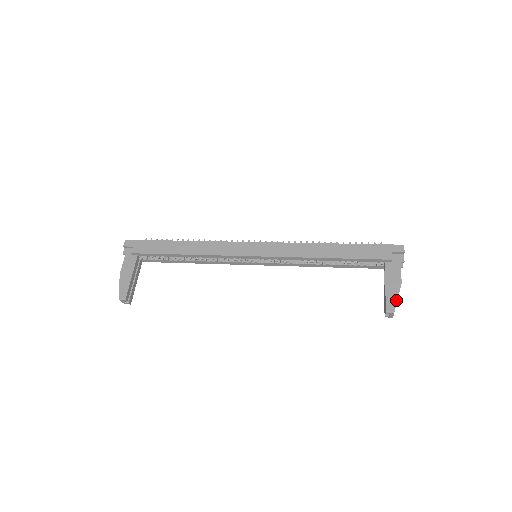
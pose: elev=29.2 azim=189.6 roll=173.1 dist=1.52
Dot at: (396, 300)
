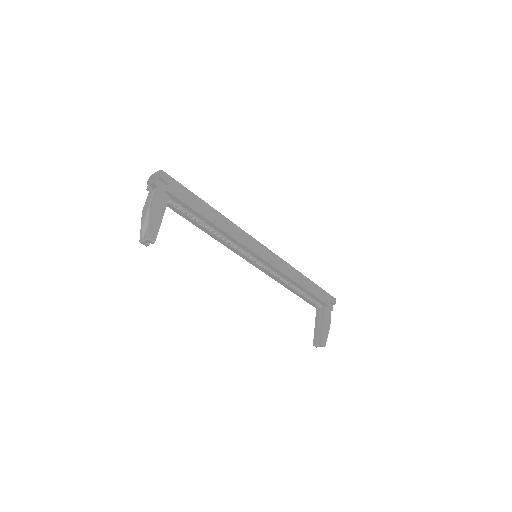
Dot at: occluded
